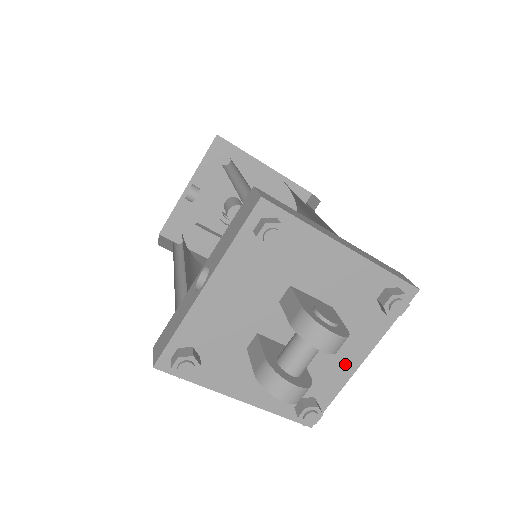
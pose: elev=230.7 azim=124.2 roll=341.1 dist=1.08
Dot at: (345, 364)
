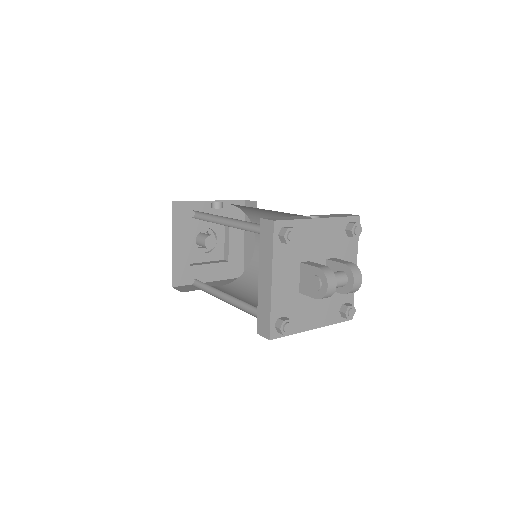
Dot at: (310, 321)
